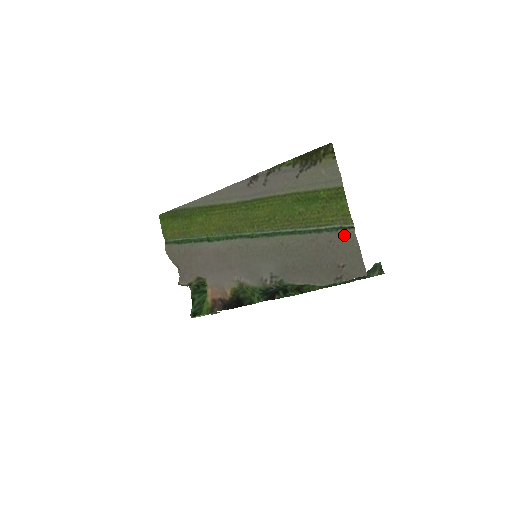
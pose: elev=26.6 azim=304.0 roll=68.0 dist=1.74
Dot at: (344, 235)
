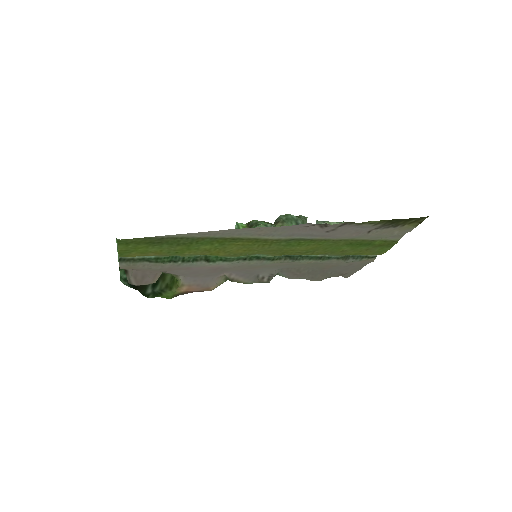
Dot at: (365, 261)
